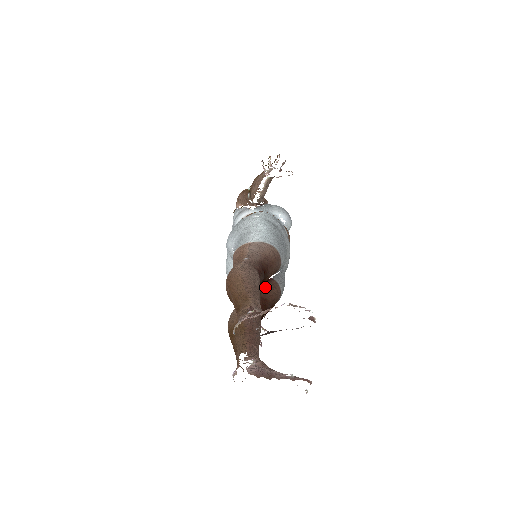
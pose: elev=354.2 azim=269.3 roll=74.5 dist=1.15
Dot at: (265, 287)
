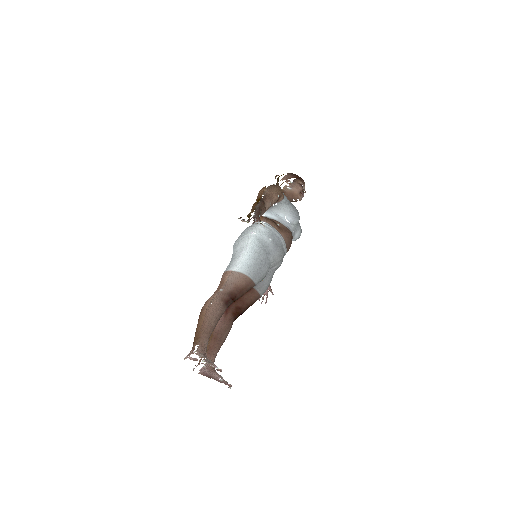
Dot at: (242, 298)
